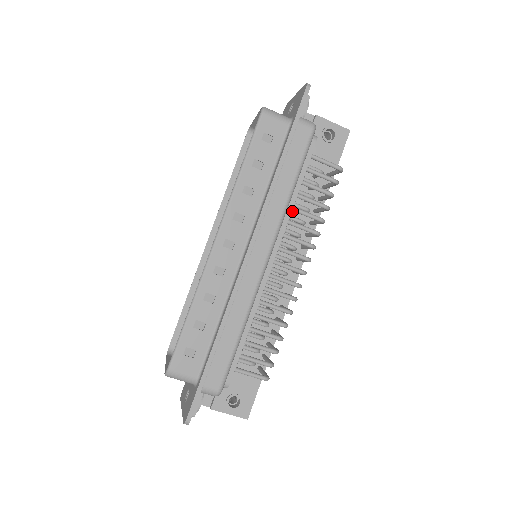
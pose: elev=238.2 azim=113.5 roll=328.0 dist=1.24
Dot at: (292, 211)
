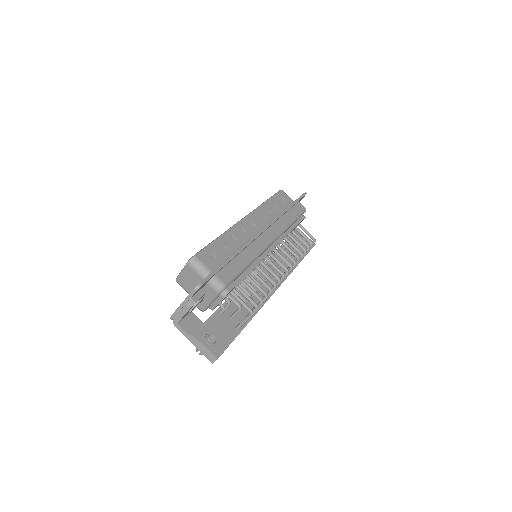
Dot at: (278, 258)
